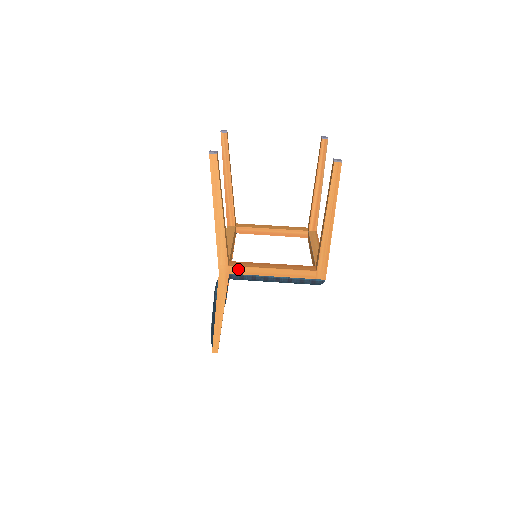
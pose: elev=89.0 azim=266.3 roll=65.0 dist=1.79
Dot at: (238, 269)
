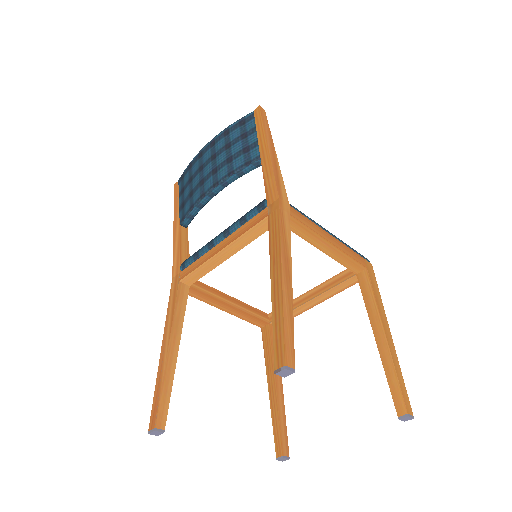
Dot at: (192, 293)
